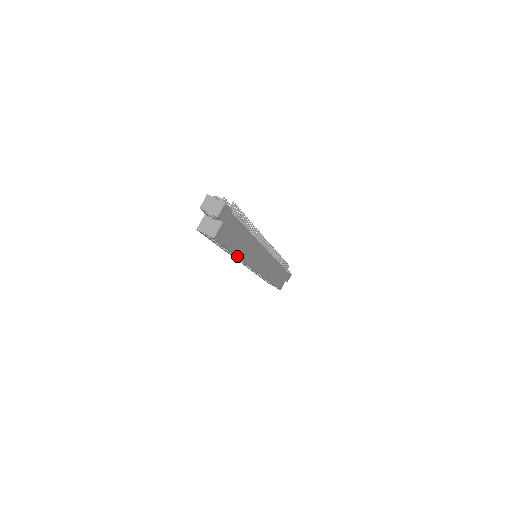
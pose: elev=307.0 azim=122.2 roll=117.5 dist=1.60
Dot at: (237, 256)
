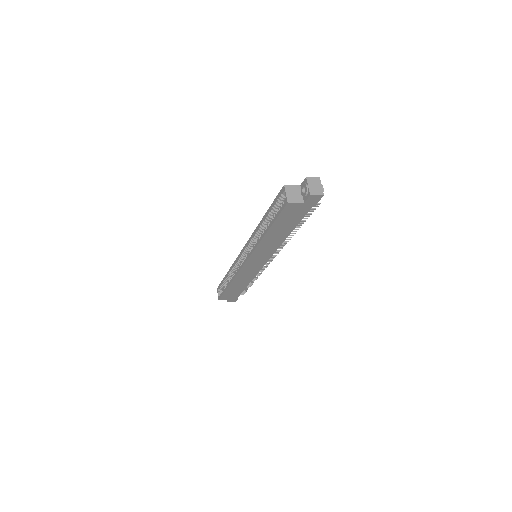
Dot at: (265, 235)
